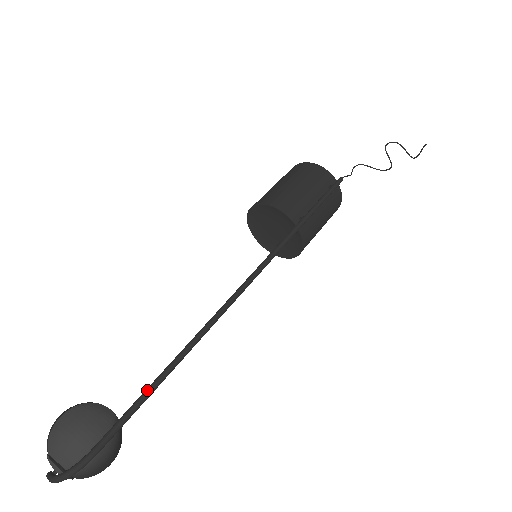
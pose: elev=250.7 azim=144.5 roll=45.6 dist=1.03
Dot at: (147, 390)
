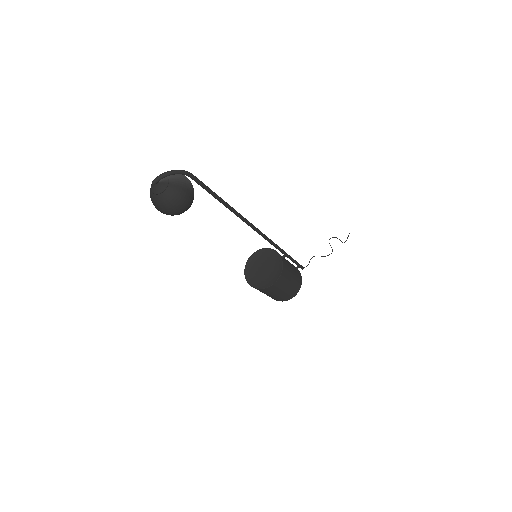
Dot at: (215, 193)
